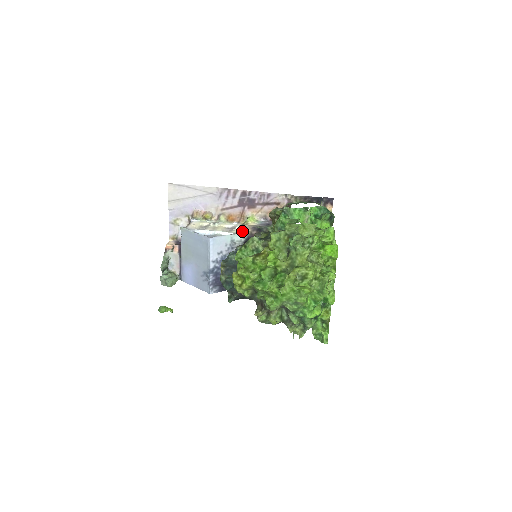
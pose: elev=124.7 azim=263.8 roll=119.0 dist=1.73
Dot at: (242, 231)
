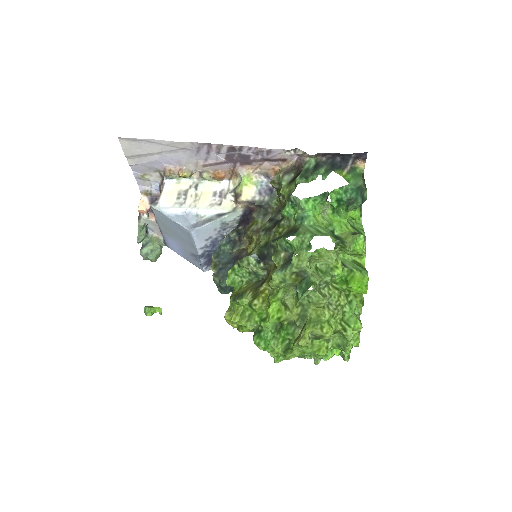
Dot at: (235, 204)
